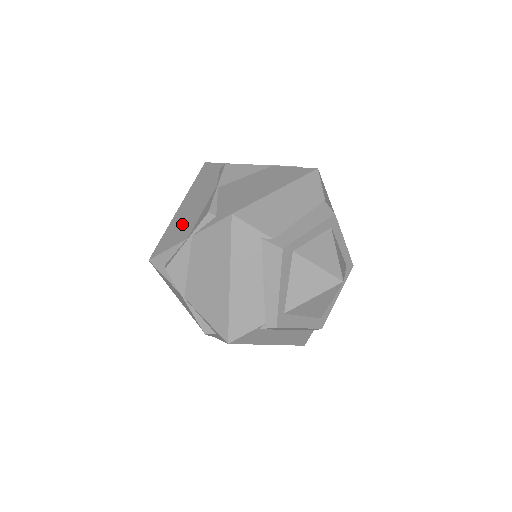
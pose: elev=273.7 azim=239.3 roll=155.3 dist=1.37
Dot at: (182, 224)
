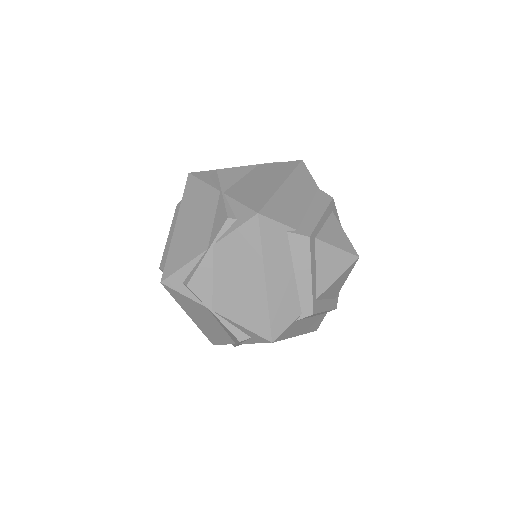
Dot at: (191, 237)
